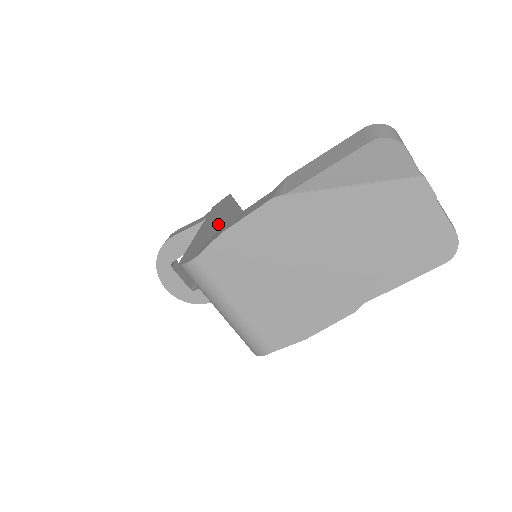
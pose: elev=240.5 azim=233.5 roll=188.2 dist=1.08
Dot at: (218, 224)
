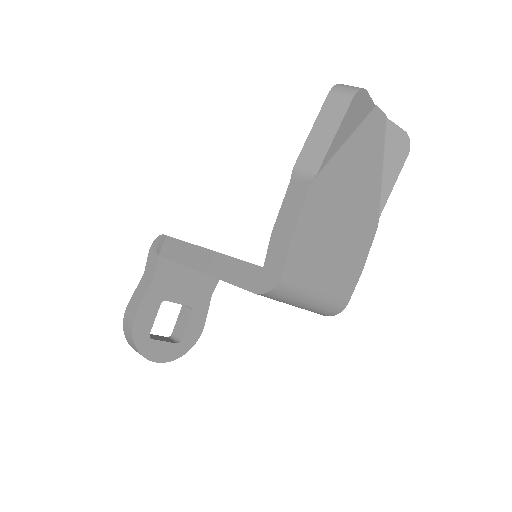
Dot at: (219, 253)
